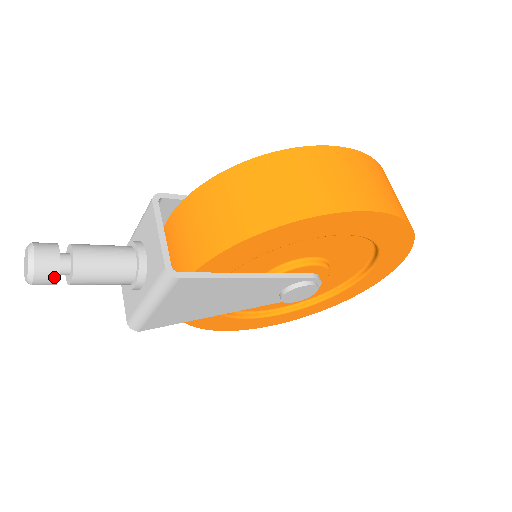
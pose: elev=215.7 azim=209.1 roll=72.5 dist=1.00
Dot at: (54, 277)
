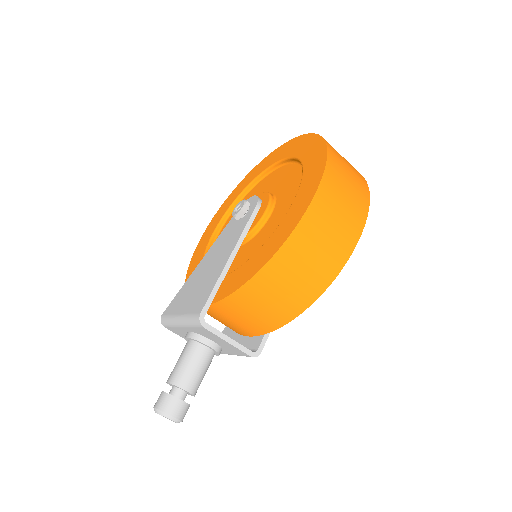
Dot at: (188, 408)
